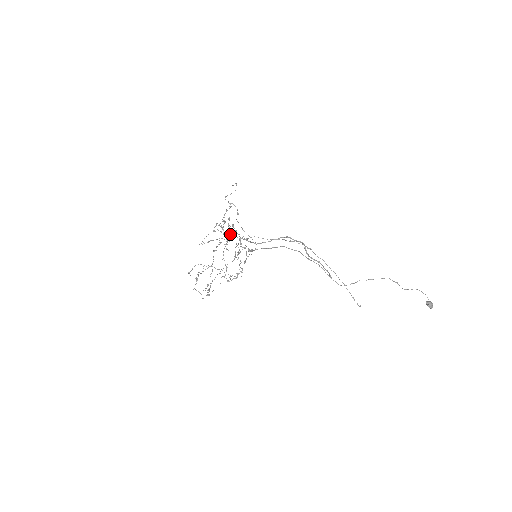
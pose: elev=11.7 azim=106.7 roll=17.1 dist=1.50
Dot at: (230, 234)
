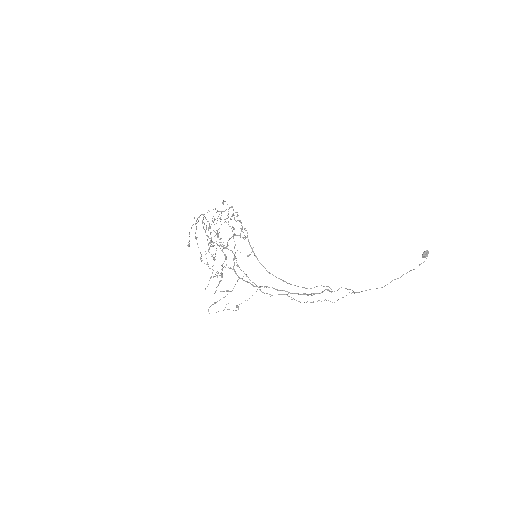
Dot at: occluded
